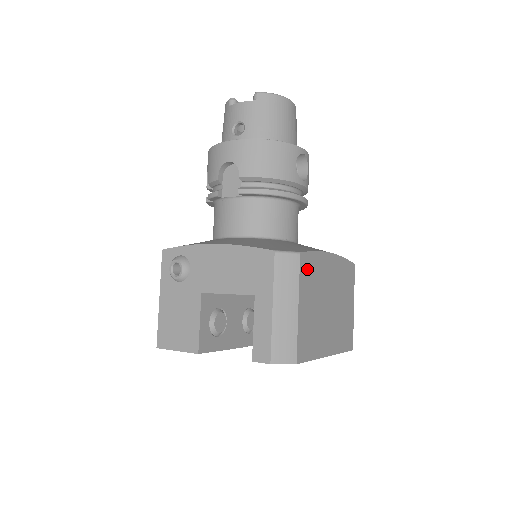
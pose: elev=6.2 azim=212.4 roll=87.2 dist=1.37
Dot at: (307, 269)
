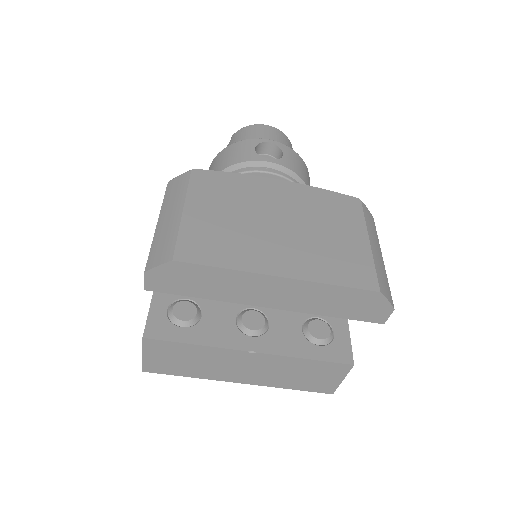
Dot at: (210, 183)
